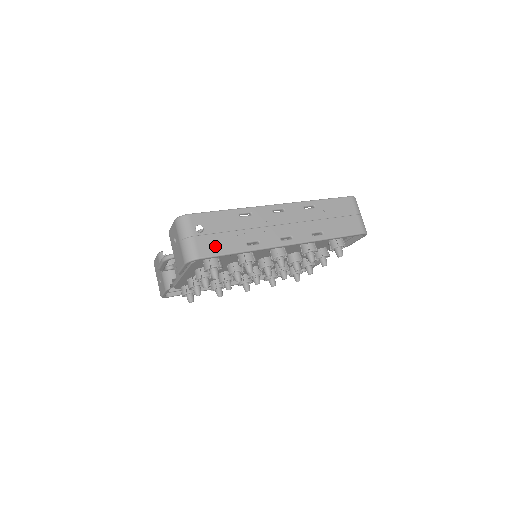
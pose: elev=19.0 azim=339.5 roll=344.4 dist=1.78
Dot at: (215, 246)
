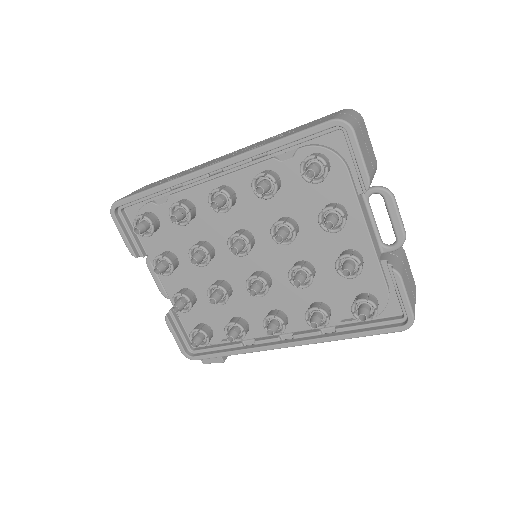
Dot at: occluded
